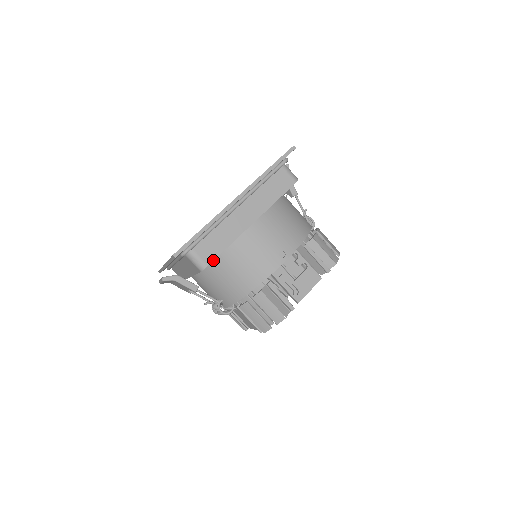
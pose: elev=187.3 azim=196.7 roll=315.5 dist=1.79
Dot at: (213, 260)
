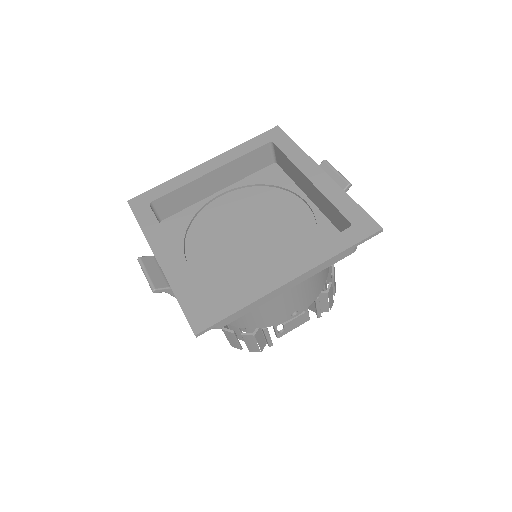
Dot at: (229, 323)
